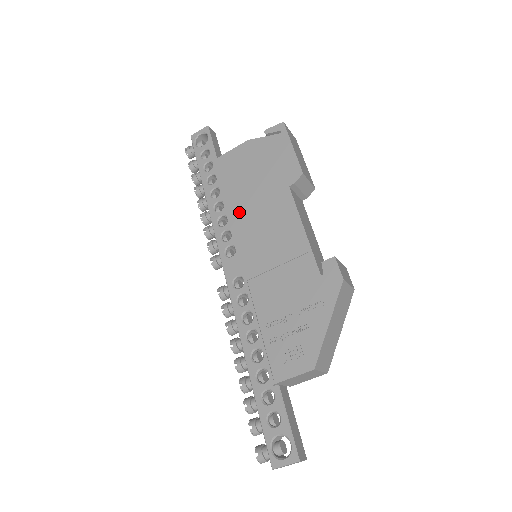
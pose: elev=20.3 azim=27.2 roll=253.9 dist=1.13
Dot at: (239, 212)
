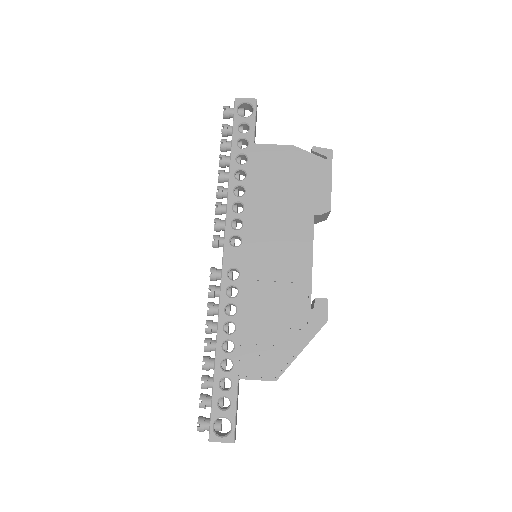
Dot at: (260, 212)
